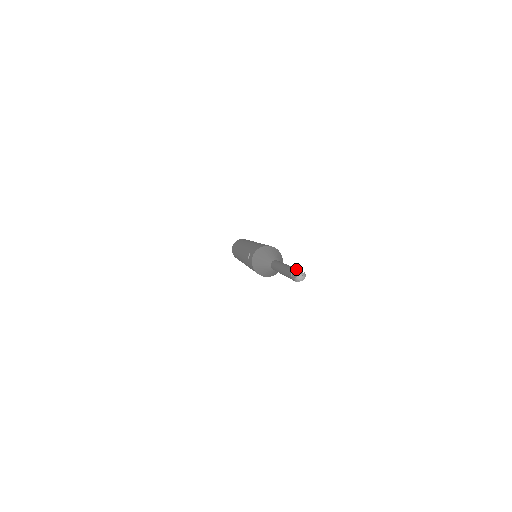
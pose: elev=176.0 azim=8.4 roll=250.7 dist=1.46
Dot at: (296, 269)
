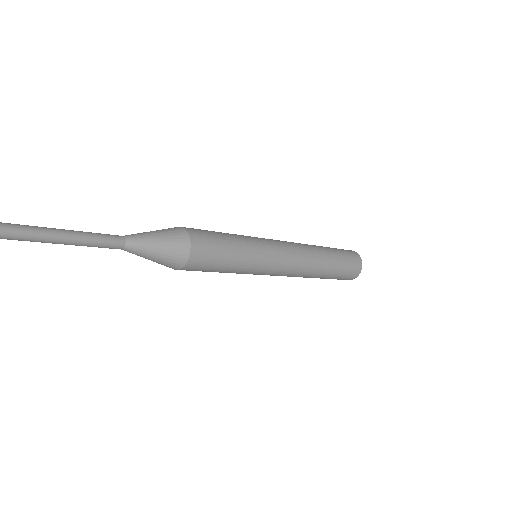
Dot at: out of frame
